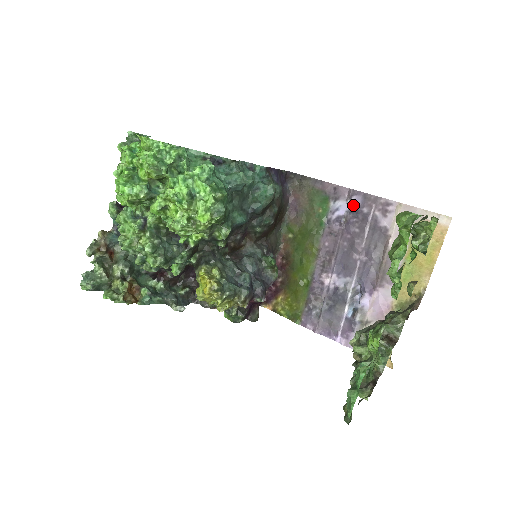
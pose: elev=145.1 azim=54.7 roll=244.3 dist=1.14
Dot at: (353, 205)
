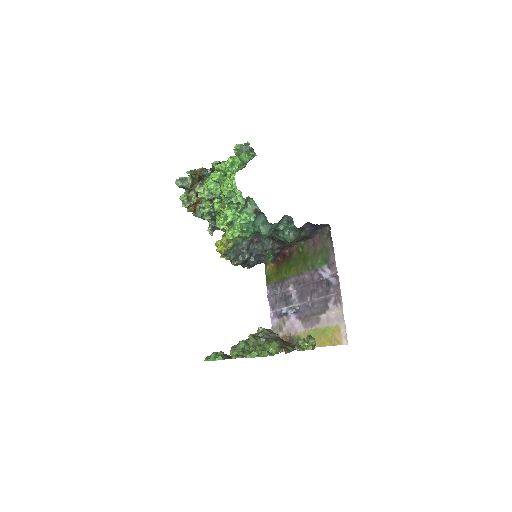
Dot at: (331, 280)
